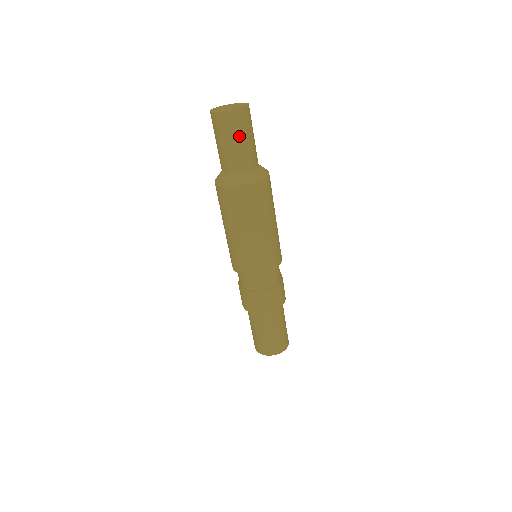
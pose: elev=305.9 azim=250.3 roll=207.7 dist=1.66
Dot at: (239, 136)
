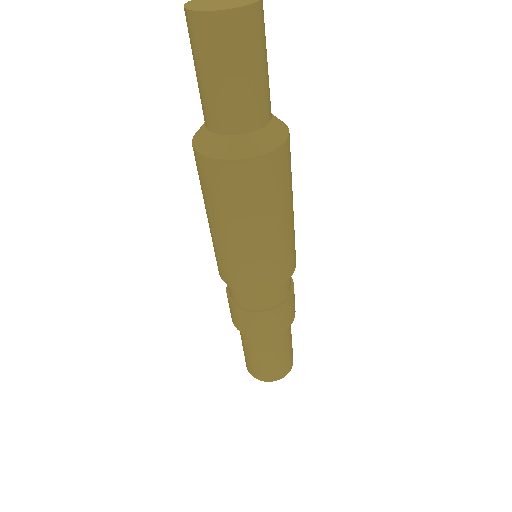
Dot at: (230, 66)
